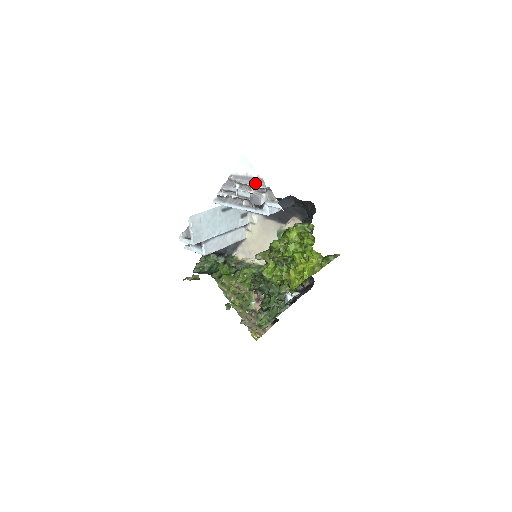
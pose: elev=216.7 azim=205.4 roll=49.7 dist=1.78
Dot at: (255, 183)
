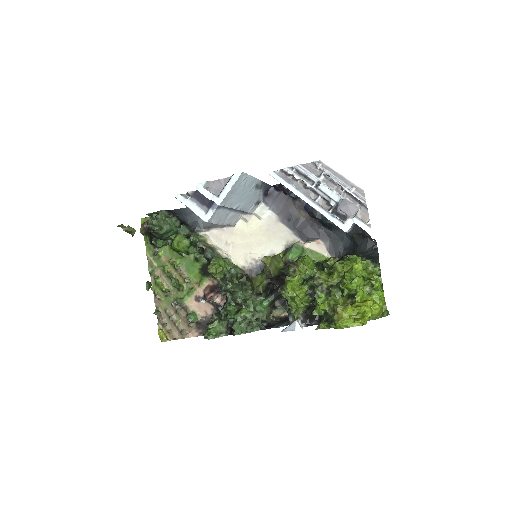
Dot at: (352, 190)
